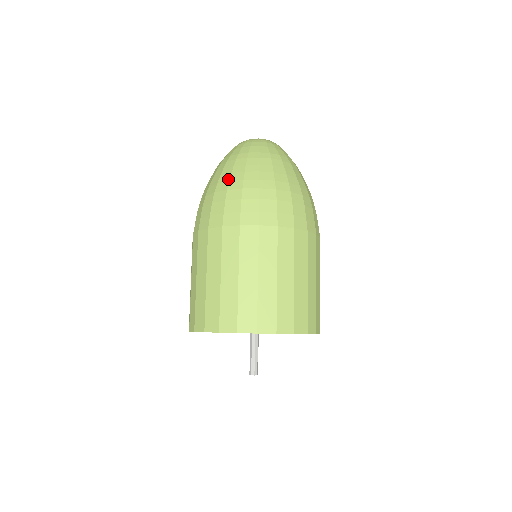
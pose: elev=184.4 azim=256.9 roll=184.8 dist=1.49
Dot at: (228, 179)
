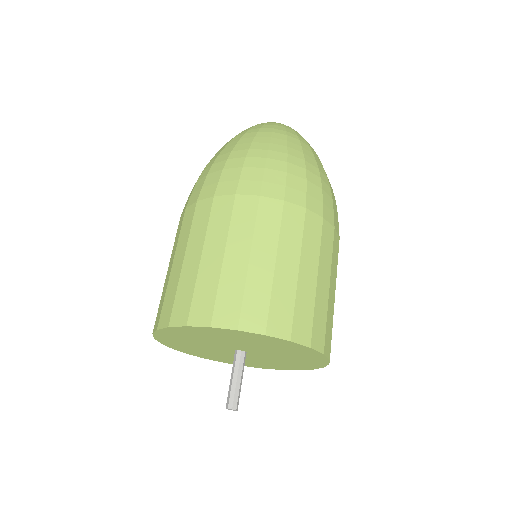
Dot at: (231, 150)
